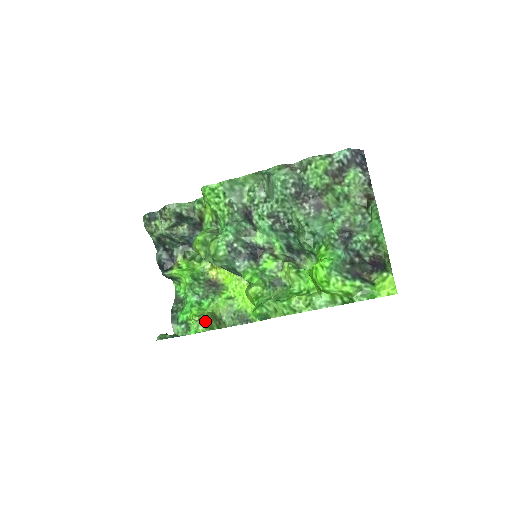
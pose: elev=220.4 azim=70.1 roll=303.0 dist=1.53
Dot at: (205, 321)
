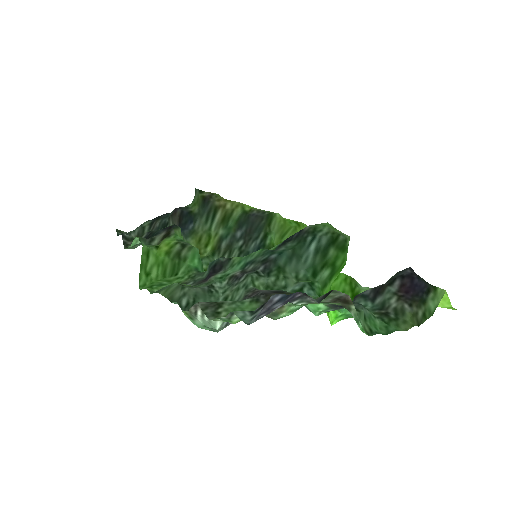
Dot at: occluded
